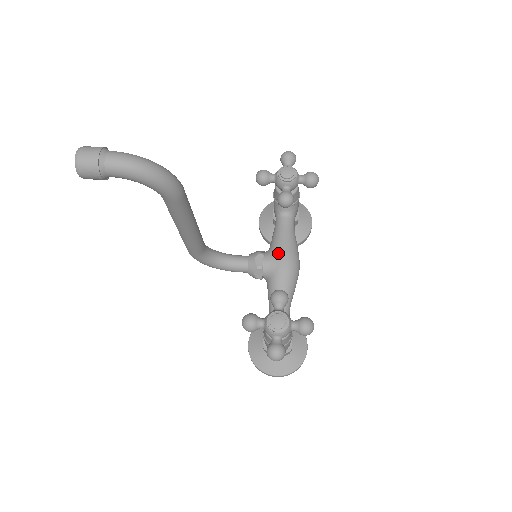
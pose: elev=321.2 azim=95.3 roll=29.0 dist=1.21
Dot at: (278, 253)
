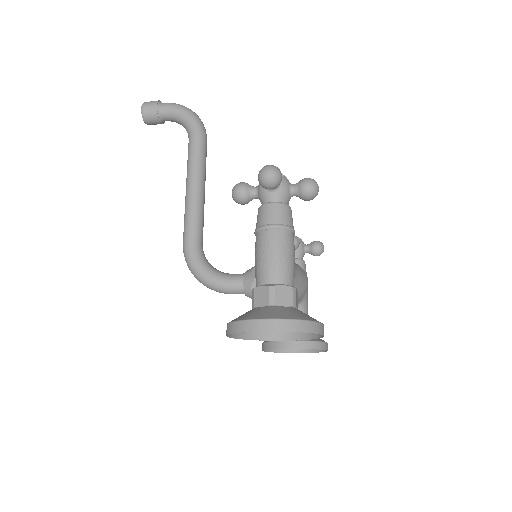
Dot at: occluded
